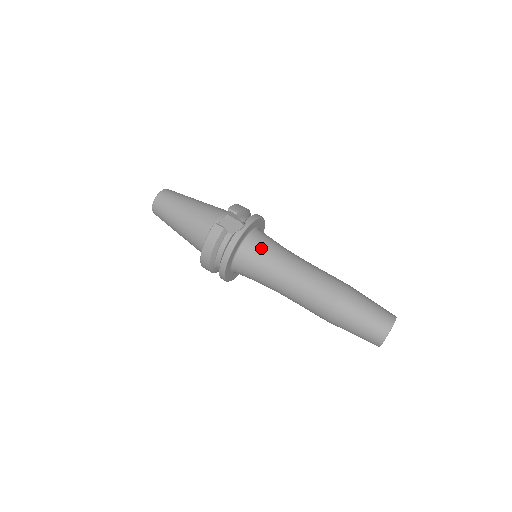
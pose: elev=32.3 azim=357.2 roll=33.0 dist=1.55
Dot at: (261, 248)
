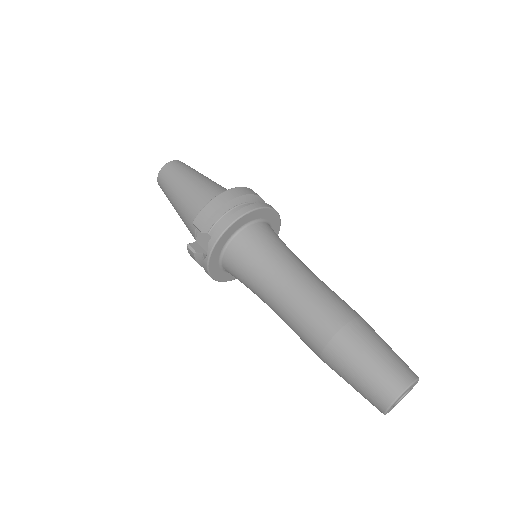
Dot at: (238, 271)
